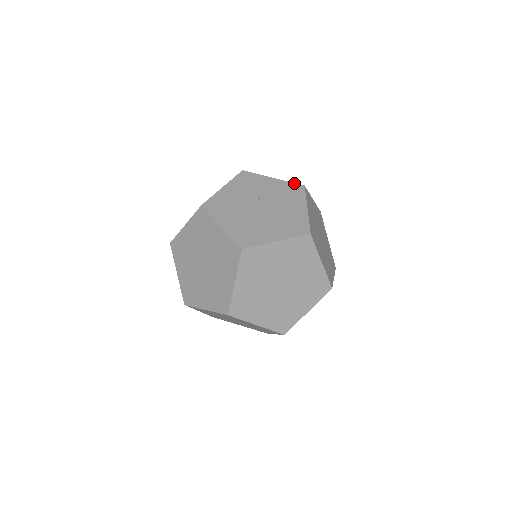
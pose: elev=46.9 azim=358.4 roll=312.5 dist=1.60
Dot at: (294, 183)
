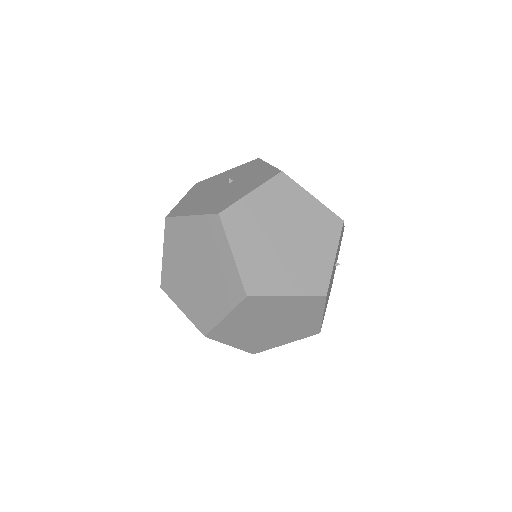
Dot at: (277, 168)
